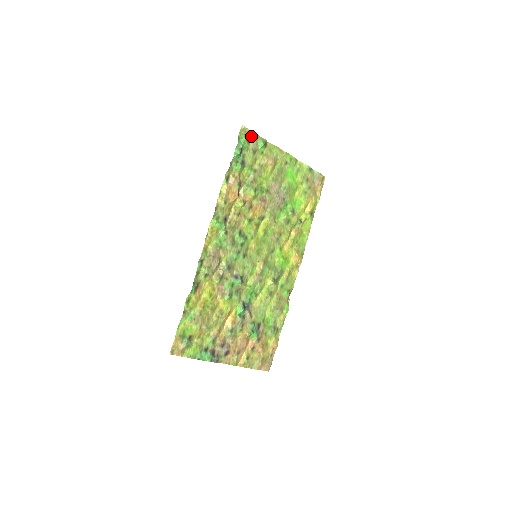
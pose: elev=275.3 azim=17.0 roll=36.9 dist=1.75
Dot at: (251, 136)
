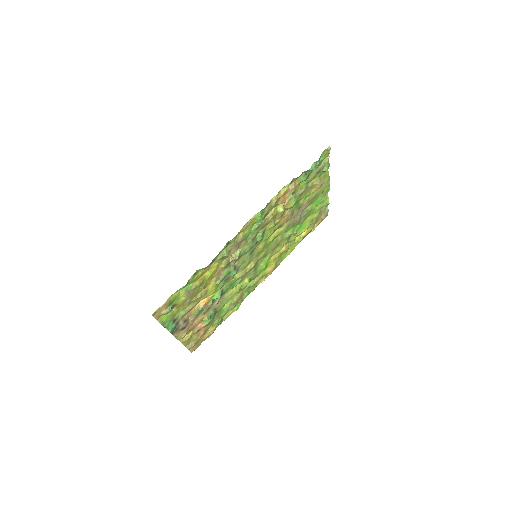
Dot at: (326, 158)
